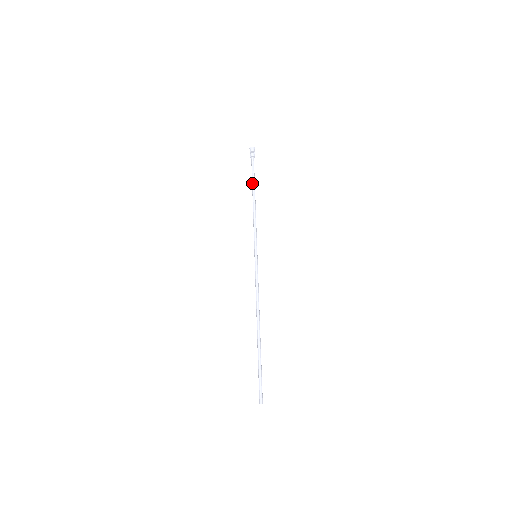
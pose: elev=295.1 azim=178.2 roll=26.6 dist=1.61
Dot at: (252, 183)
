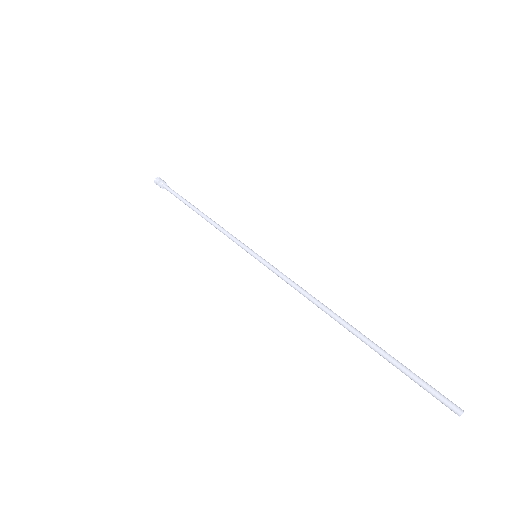
Dot at: occluded
